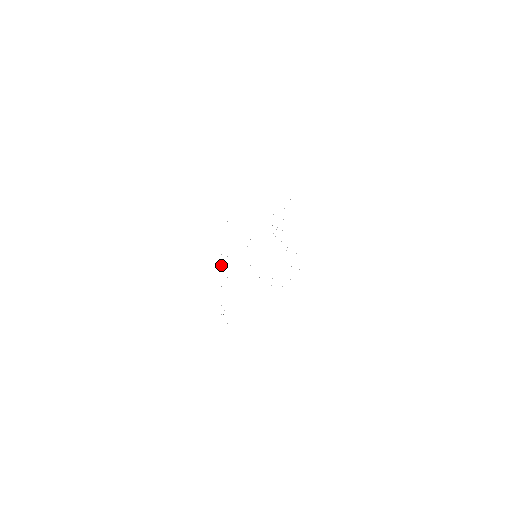
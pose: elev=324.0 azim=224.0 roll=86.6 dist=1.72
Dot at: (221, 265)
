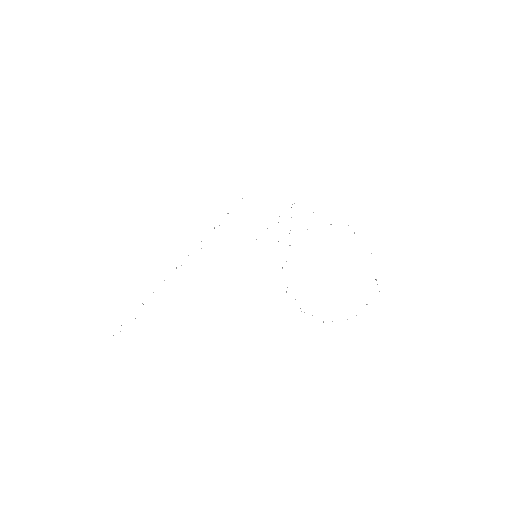
Dot at: (201, 241)
